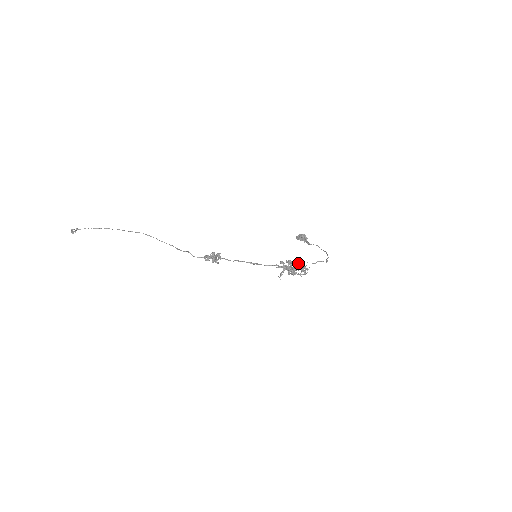
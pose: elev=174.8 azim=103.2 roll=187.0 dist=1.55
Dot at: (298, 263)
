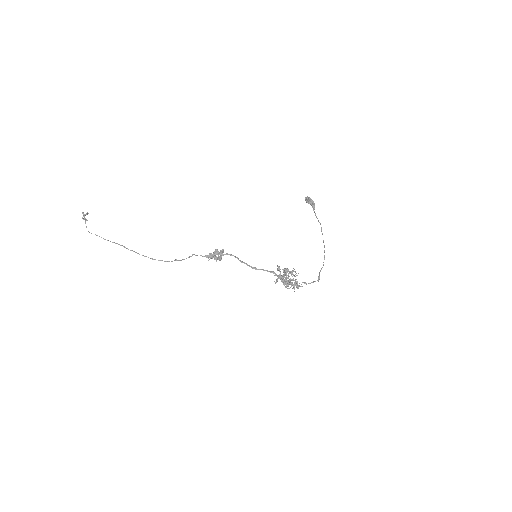
Dot at: (294, 269)
